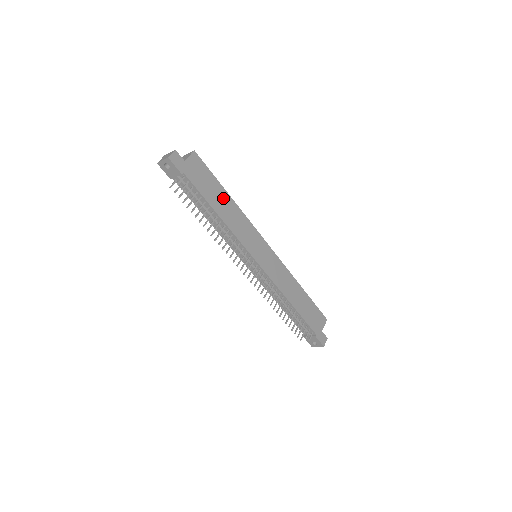
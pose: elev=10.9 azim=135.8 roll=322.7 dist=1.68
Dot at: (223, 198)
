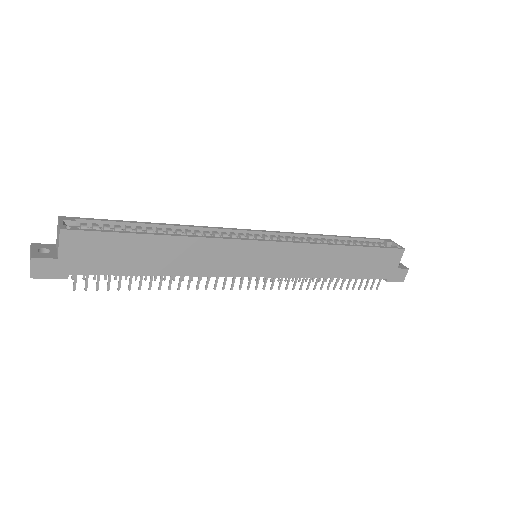
Dot at: (155, 248)
